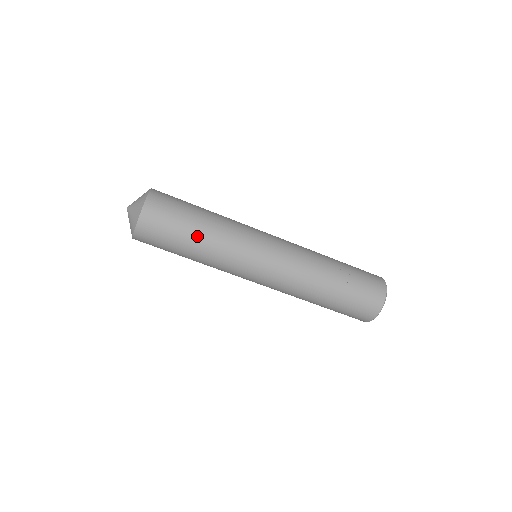
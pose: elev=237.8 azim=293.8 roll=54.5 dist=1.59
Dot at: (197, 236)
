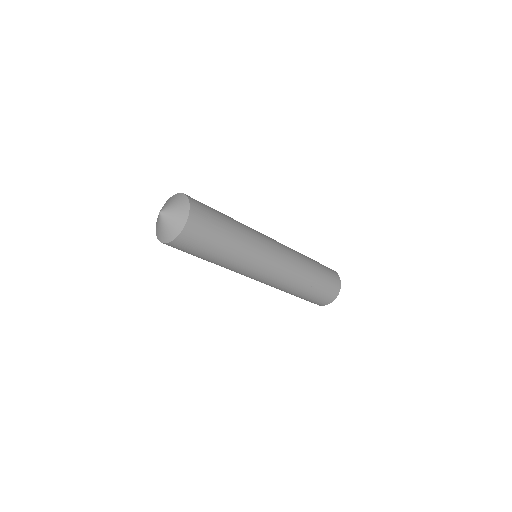
Dot at: (221, 254)
